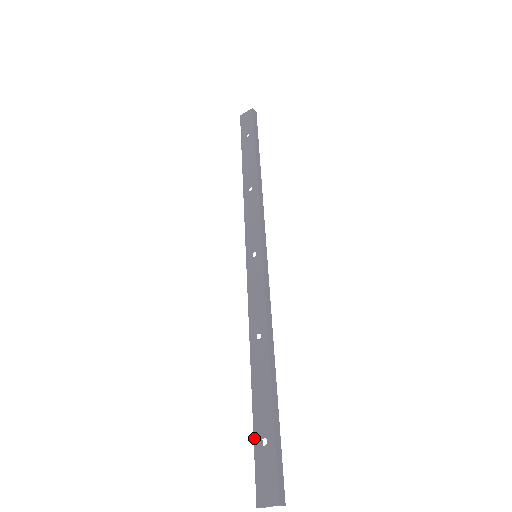
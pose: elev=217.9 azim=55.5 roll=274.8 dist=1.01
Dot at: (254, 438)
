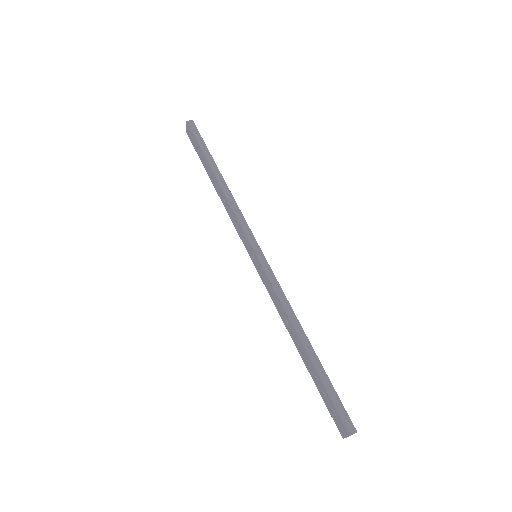
Dot at: occluded
